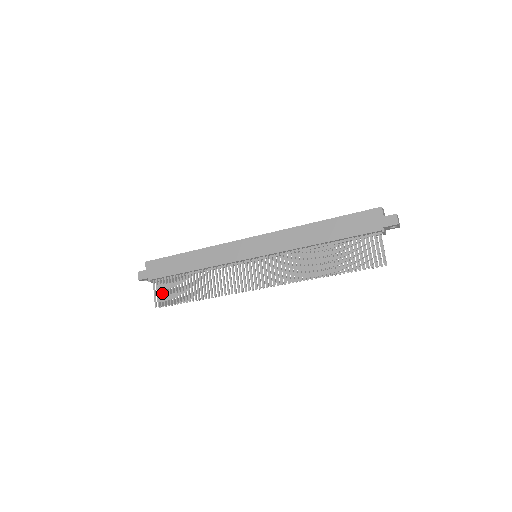
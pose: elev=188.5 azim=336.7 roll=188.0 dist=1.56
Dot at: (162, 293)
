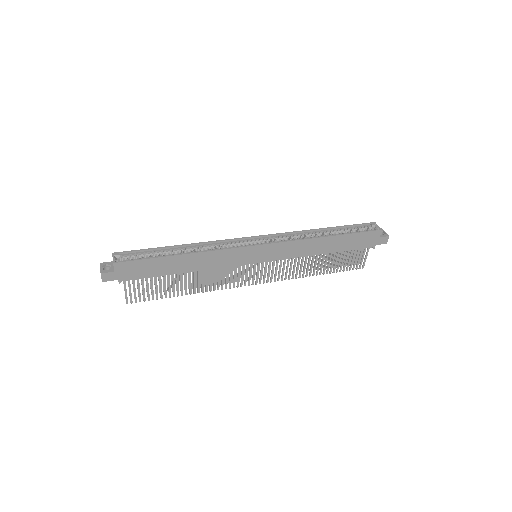
Dot at: occluded
